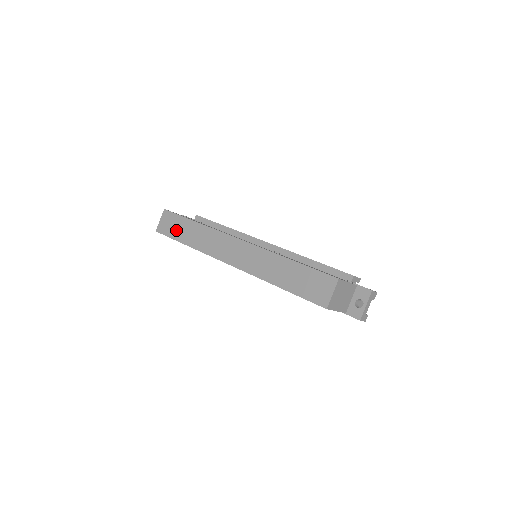
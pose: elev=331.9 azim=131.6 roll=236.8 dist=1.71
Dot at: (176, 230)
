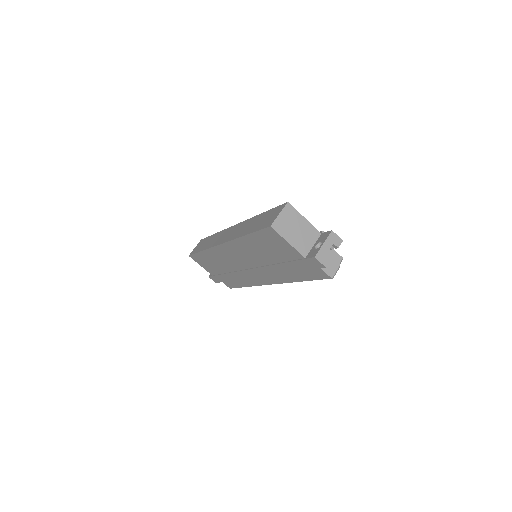
Dot at: (201, 246)
